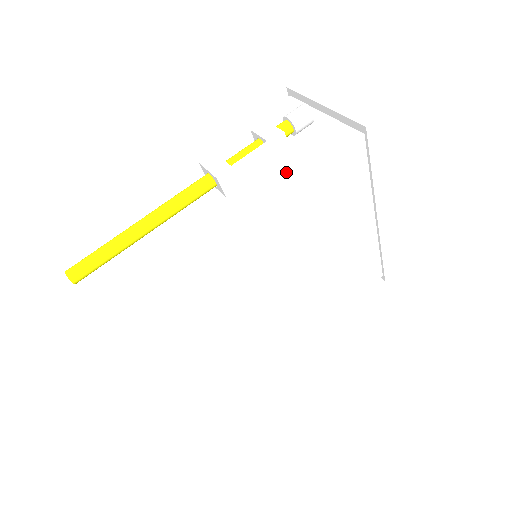
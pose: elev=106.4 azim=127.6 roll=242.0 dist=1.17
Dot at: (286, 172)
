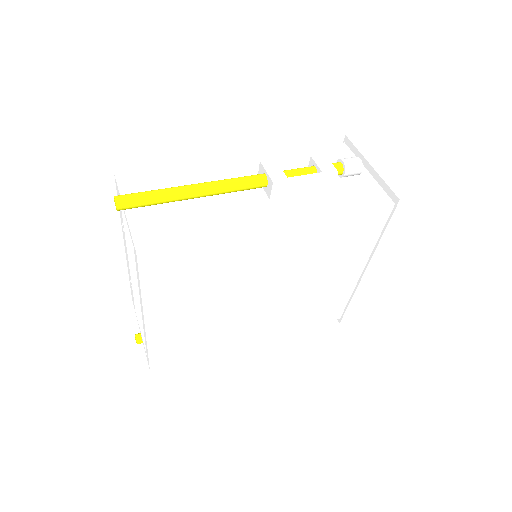
Dot at: (325, 203)
